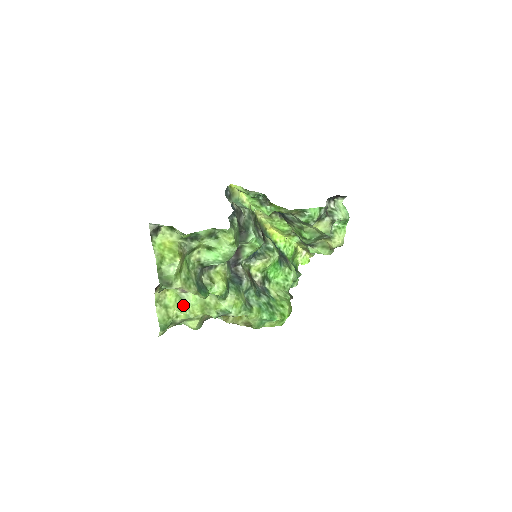
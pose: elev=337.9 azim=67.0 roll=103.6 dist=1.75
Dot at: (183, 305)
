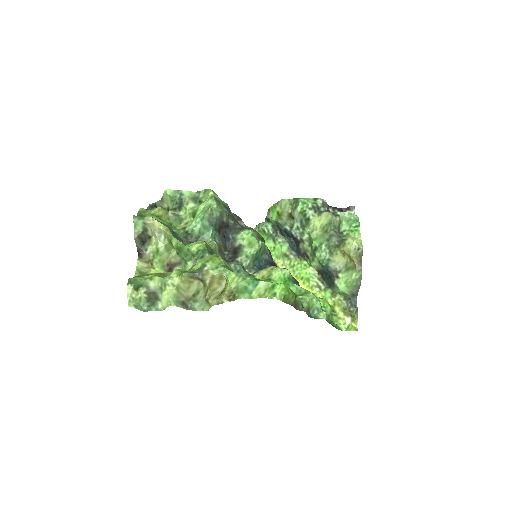
Dot at: (163, 276)
